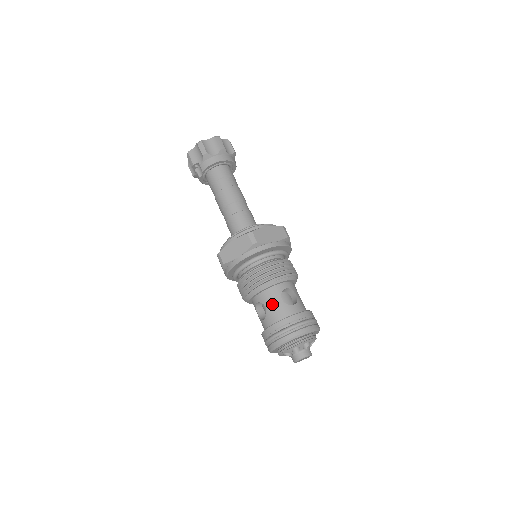
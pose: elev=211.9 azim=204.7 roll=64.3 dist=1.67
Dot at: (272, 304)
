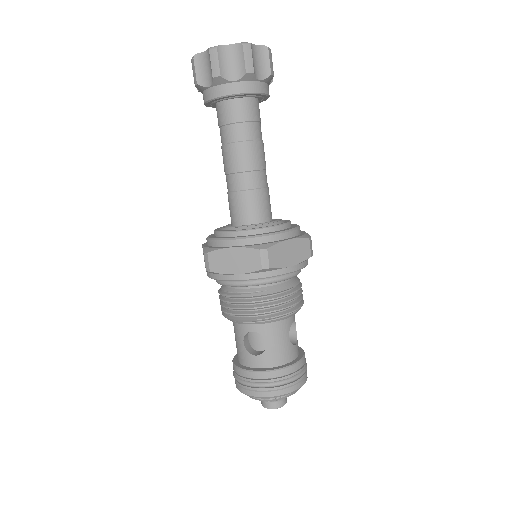
Dot at: (236, 340)
